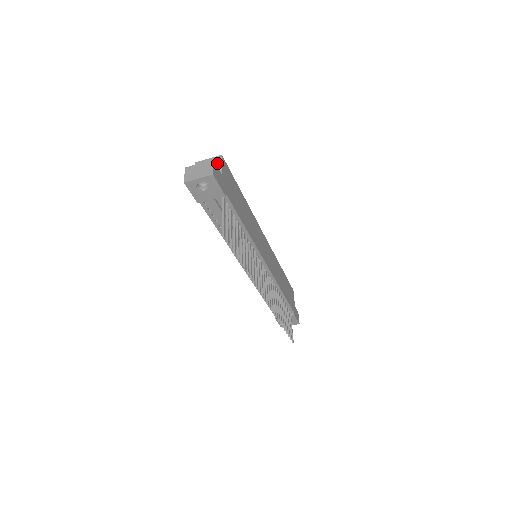
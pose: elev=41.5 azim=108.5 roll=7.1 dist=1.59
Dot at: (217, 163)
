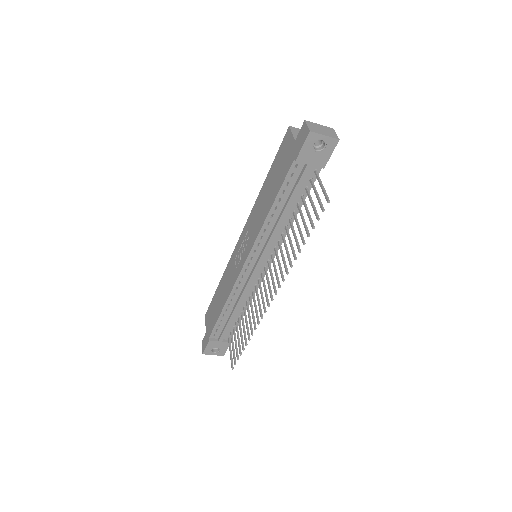
Dot at: occluded
